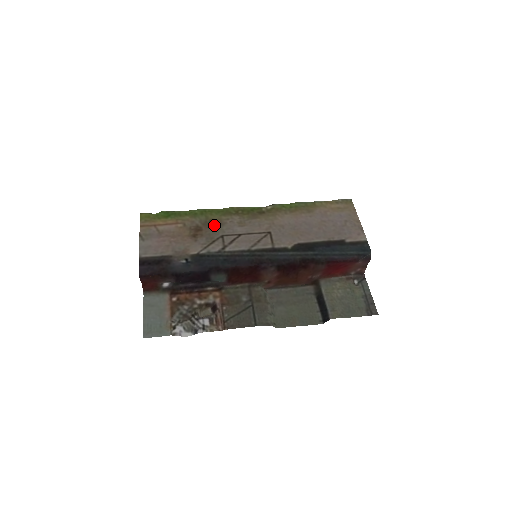
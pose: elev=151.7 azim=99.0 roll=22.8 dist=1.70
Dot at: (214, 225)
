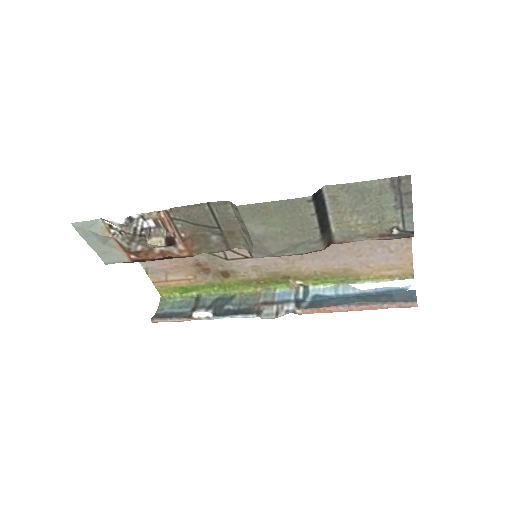
Dot at: (225, 272)
